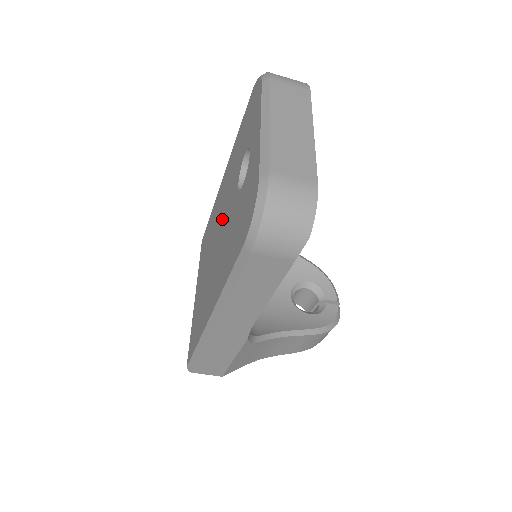
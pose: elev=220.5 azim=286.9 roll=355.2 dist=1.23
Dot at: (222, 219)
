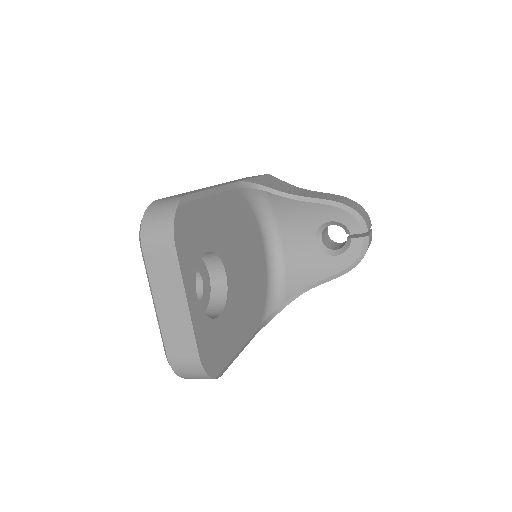
Dot at: occluded
